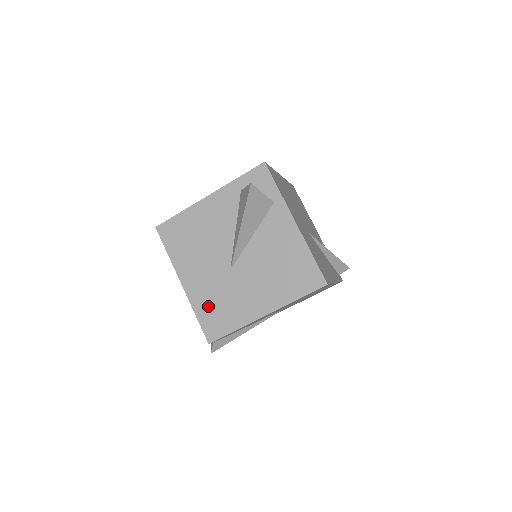
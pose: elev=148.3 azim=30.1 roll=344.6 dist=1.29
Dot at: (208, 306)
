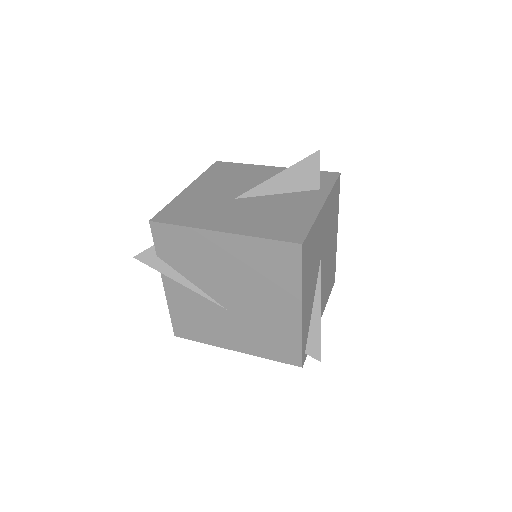
Dot at: (186, 205)
